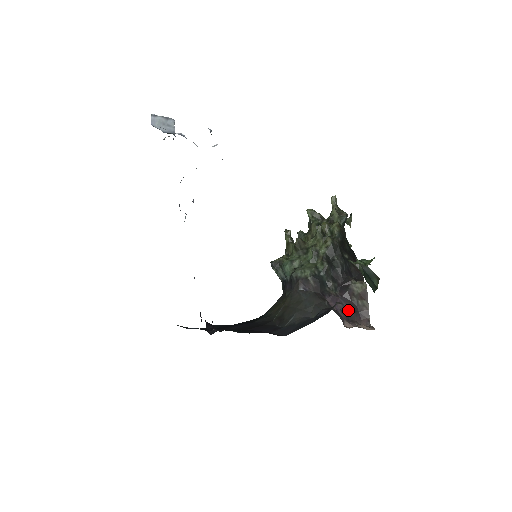
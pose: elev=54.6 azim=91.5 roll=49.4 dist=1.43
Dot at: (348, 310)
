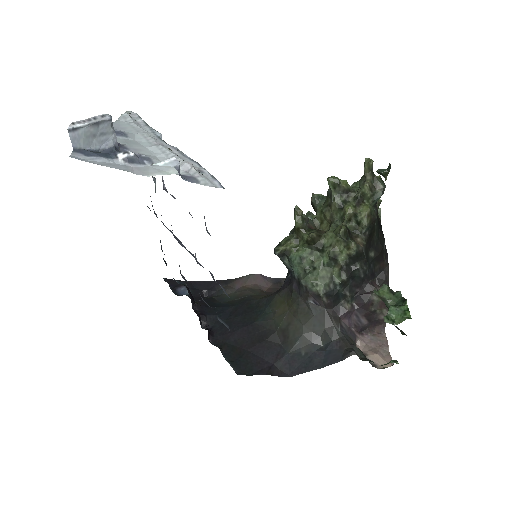
Dot at: (363, 322)
